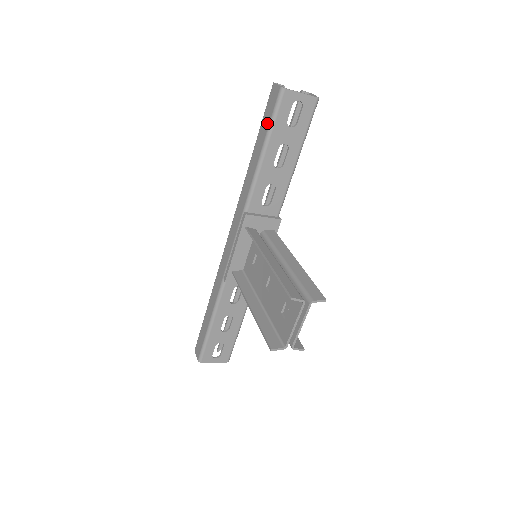
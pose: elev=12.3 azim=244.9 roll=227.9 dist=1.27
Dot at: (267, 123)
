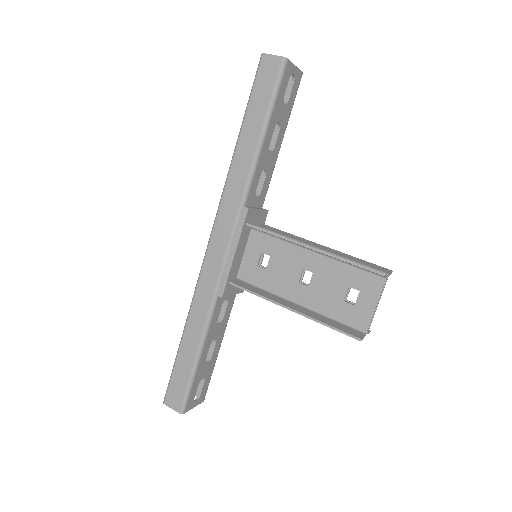
Dot at: (265, 99)
